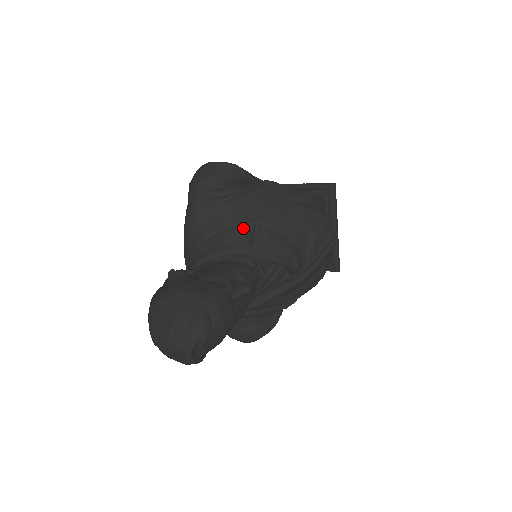
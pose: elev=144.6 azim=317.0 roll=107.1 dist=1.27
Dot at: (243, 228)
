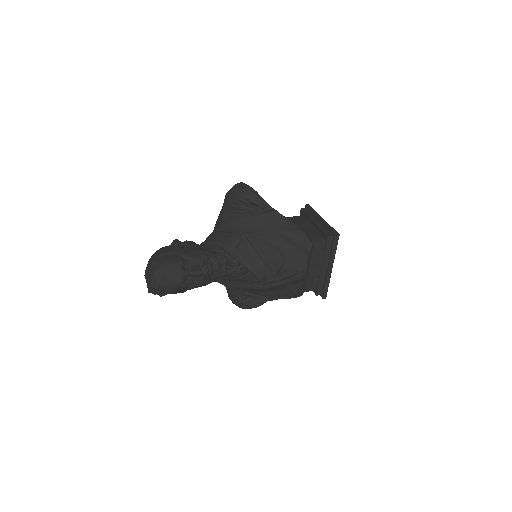
Dot at: (237, 235)
